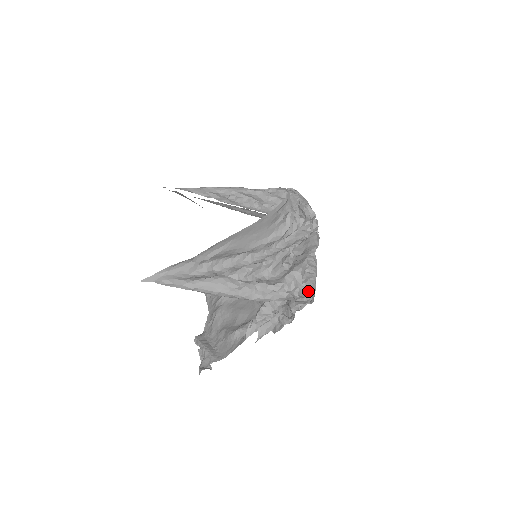
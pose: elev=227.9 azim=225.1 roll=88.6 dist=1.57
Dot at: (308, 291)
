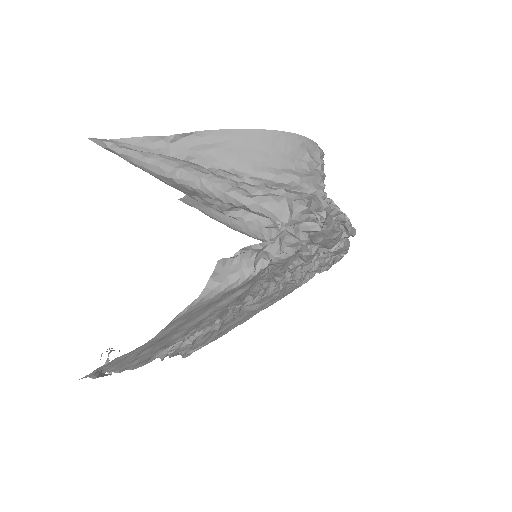
Dot at: occluded
